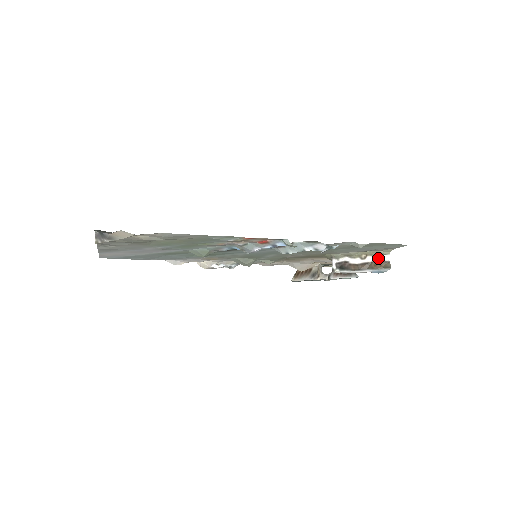
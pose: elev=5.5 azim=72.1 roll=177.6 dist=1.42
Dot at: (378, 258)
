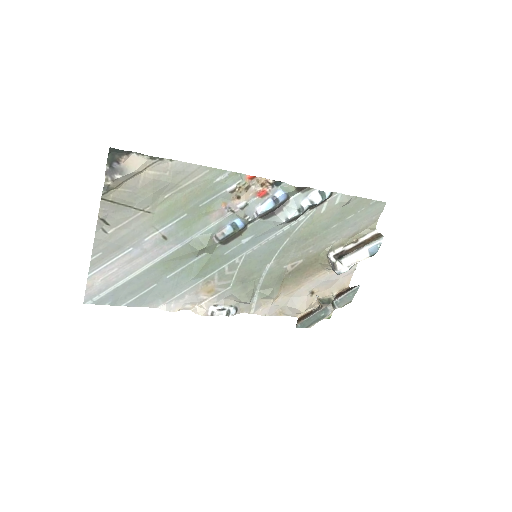
Dot at: (368, 235)
